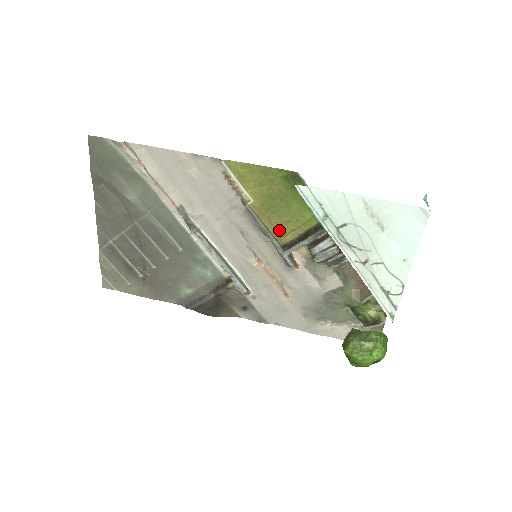
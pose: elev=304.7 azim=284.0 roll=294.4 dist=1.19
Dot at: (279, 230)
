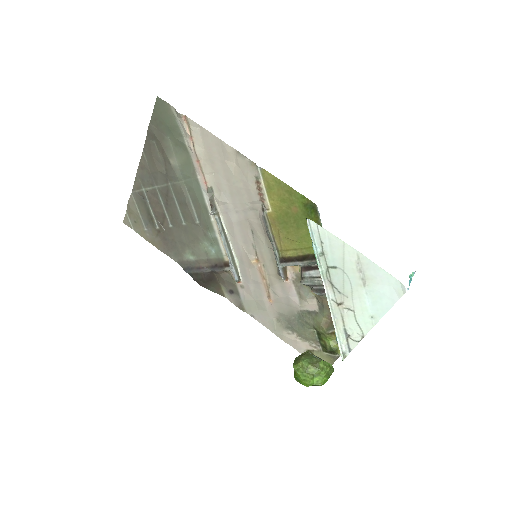
Dot at: (283, 244)
